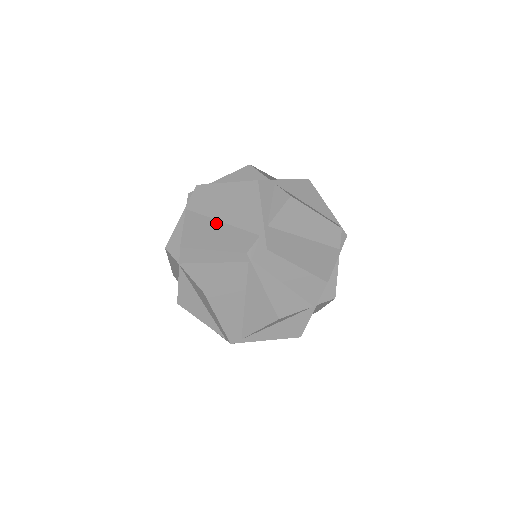
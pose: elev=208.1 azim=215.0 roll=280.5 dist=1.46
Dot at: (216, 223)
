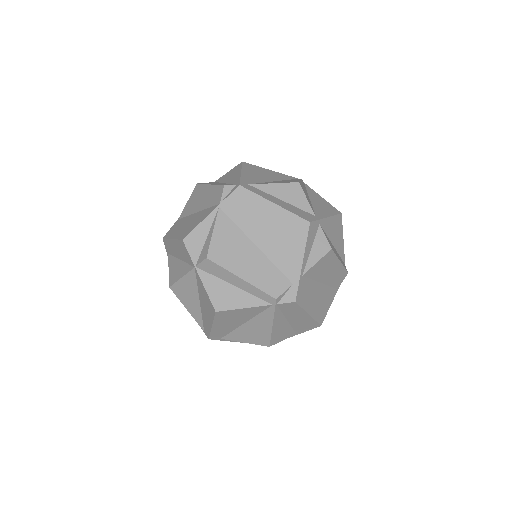
Dot at: (251, 245)
